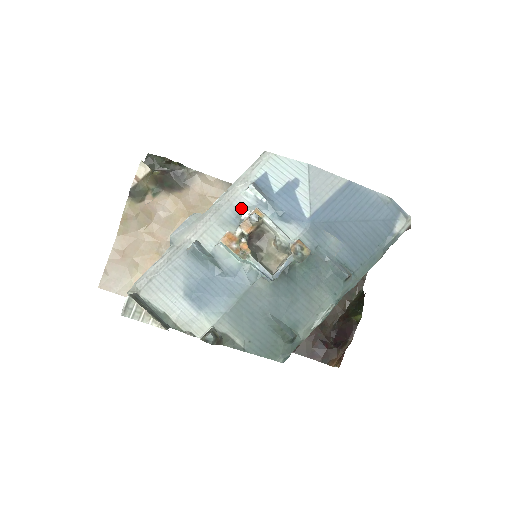
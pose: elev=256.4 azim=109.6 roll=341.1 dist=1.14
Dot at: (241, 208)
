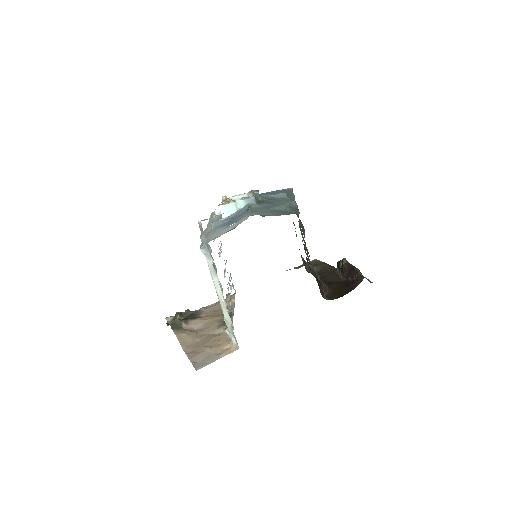
Dot at: (220, 216)
